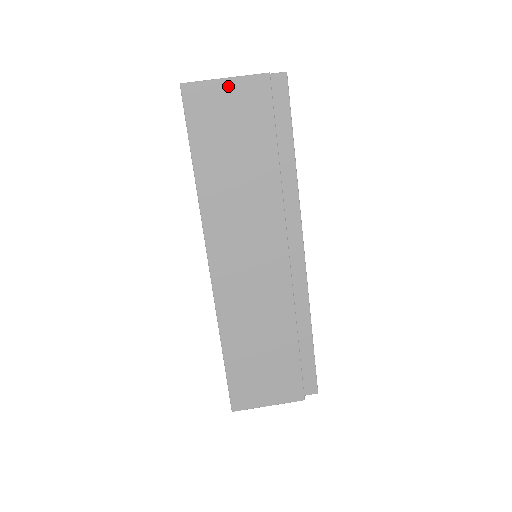
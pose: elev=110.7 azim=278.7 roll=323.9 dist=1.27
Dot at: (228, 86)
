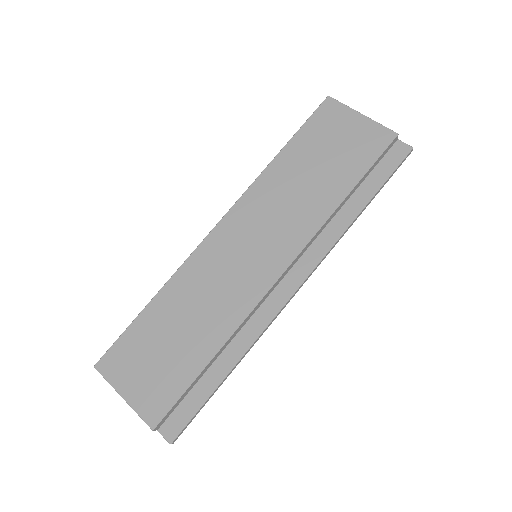
Dot at: (359, 120)
